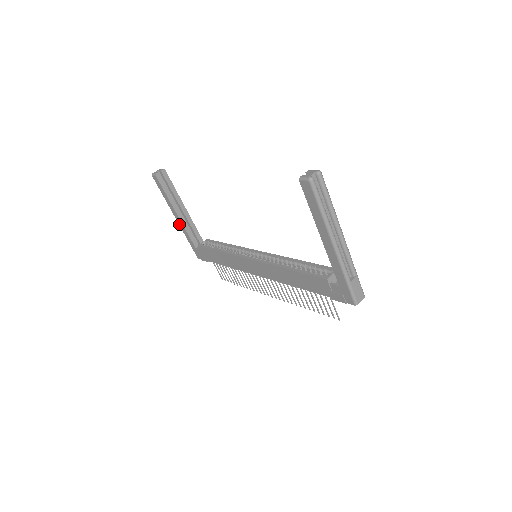
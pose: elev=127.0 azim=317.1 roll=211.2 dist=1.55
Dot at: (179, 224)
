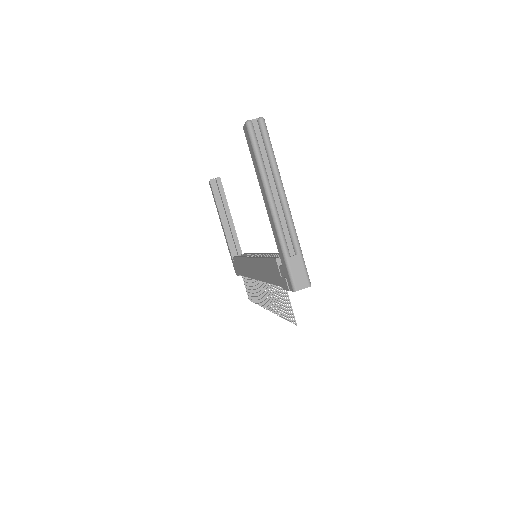
Dot at: (224, 234)
